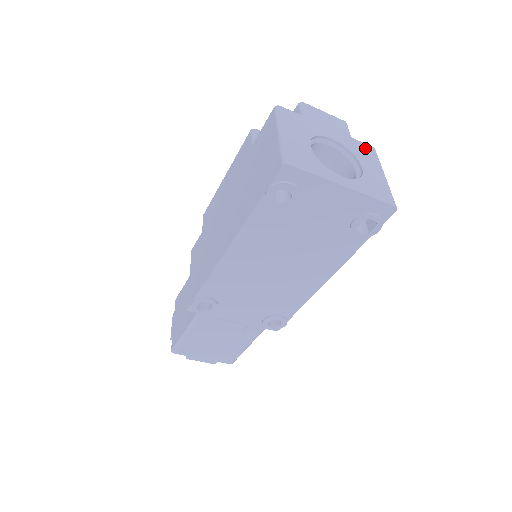
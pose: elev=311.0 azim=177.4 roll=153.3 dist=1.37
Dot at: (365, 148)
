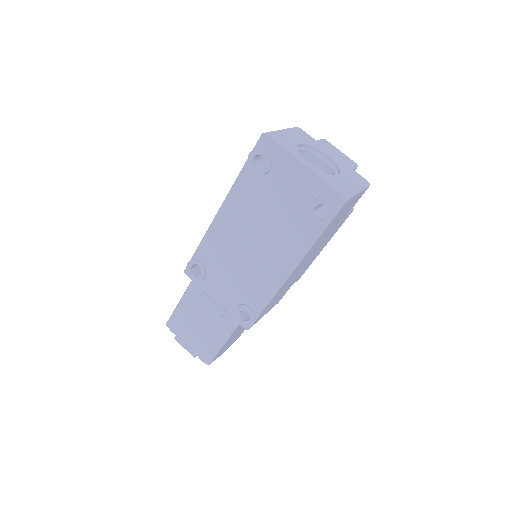
Dot at: (358, 176)
